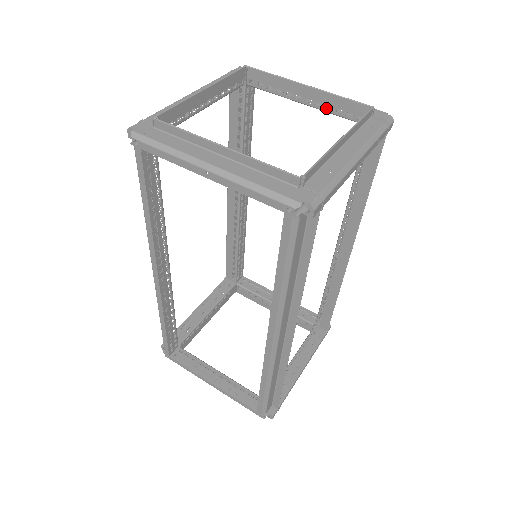
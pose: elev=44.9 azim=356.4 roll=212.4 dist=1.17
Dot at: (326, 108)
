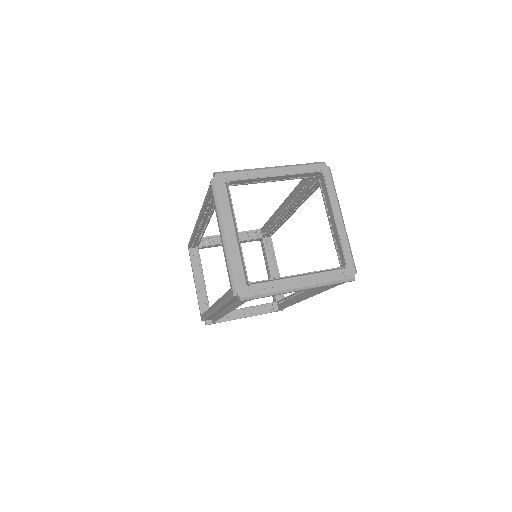
Dot at: occluded
